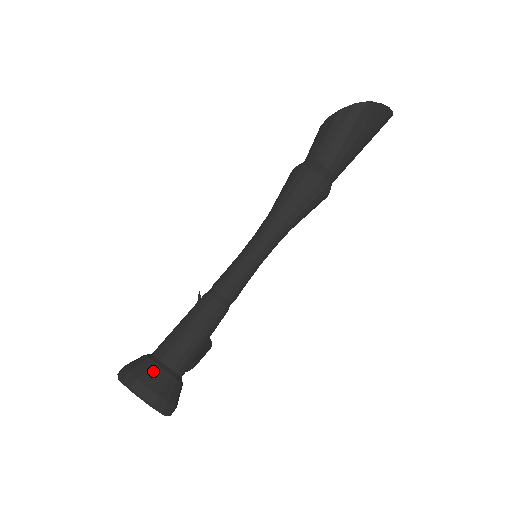
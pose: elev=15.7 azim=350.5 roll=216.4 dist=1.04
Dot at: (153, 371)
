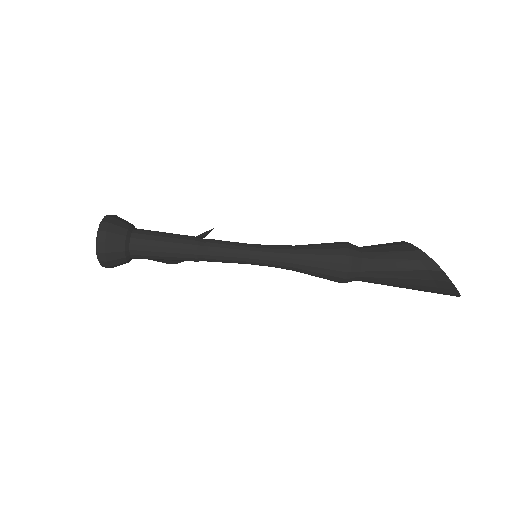
Dot at: (119, 238)
